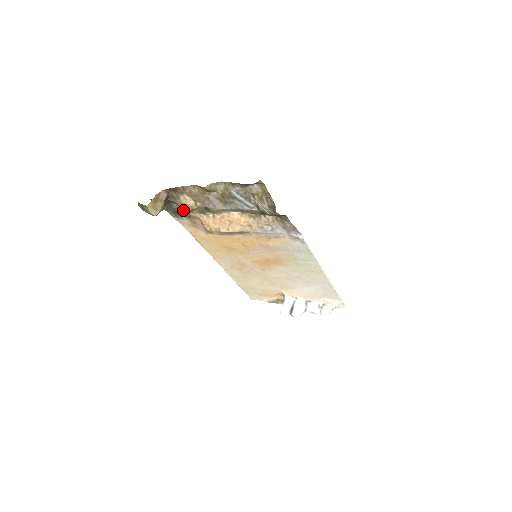
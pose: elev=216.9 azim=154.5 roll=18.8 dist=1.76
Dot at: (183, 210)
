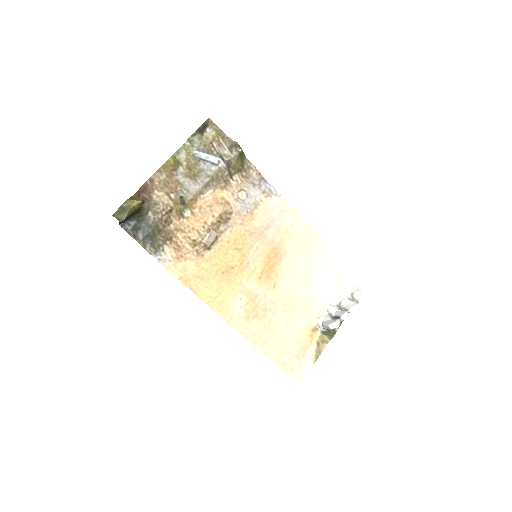
Dot at: (161, 218)
